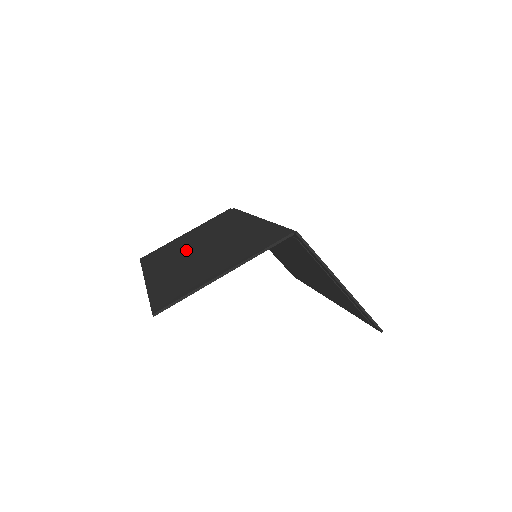
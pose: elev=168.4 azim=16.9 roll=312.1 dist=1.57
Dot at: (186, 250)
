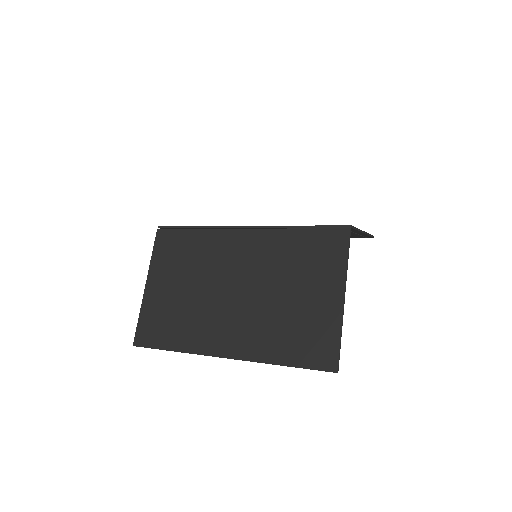
Dot at: (211, 303)
